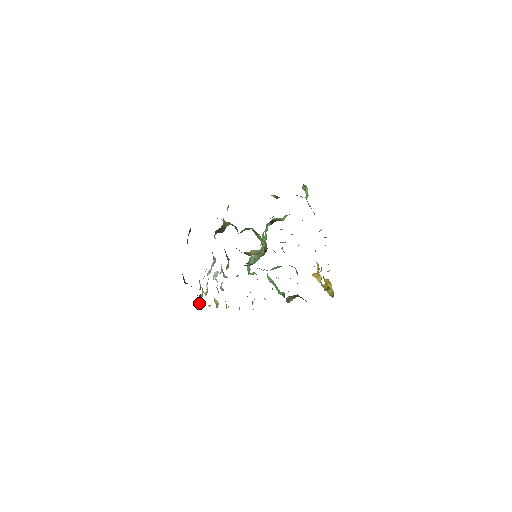
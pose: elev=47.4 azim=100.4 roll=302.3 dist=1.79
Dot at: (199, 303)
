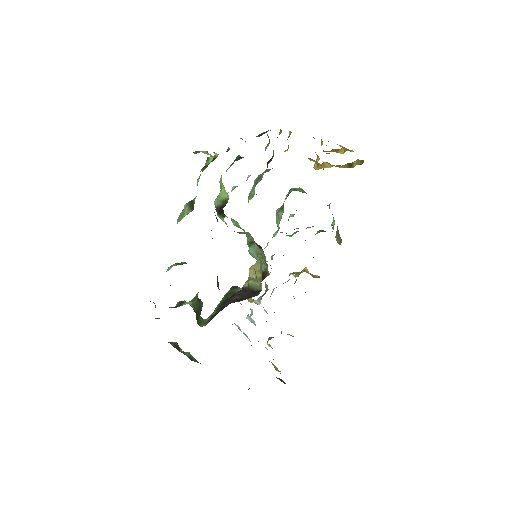
Dot at: occluded
